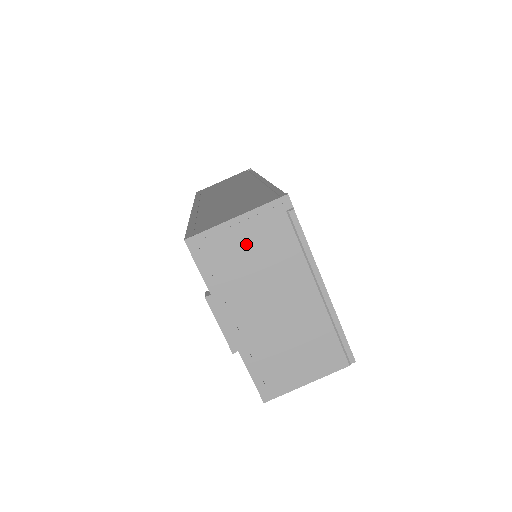
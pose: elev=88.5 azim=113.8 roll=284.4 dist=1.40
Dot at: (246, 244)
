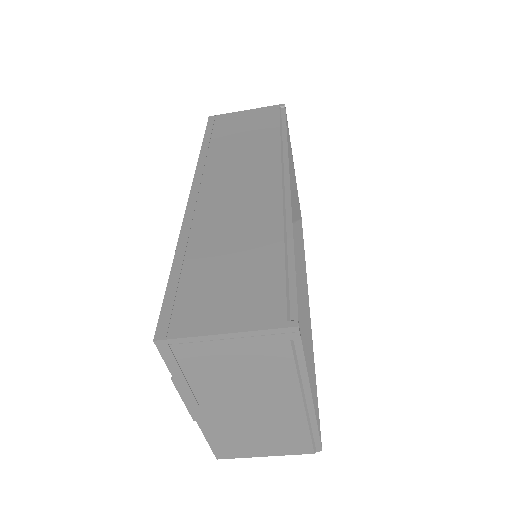
Dot at: (230, 357)
